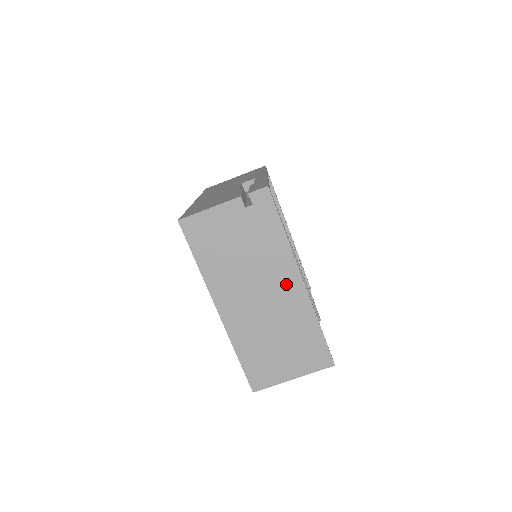
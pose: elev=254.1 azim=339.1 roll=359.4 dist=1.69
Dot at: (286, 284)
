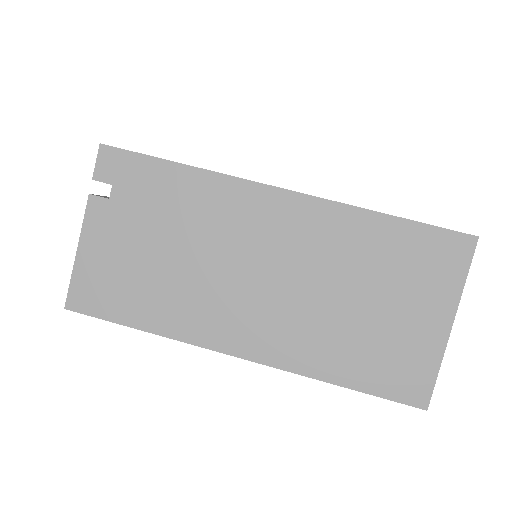
Dot at: (268, 220)
